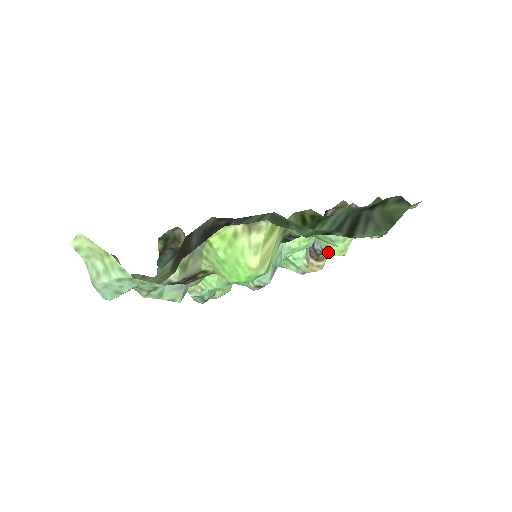
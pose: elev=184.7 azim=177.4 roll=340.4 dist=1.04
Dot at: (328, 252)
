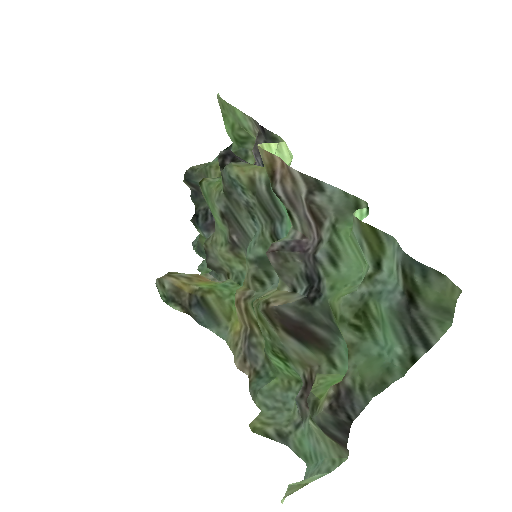
Dot at: occluded
